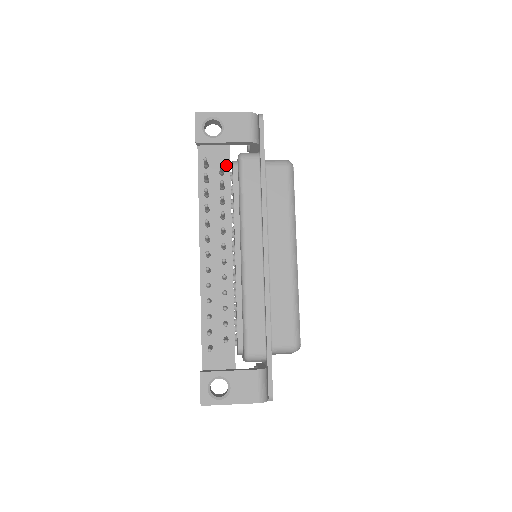
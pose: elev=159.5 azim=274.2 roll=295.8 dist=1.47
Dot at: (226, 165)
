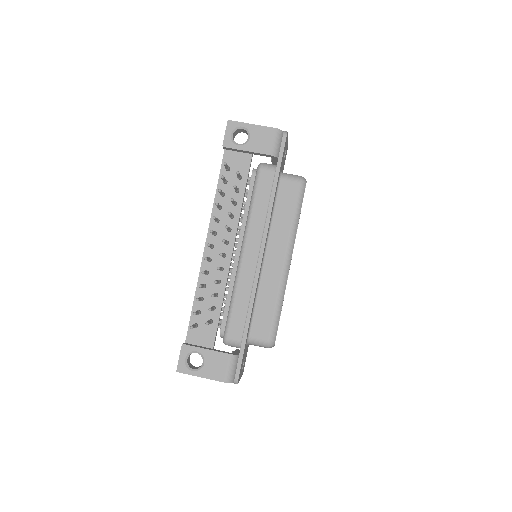
Dot at: (245, 171)
